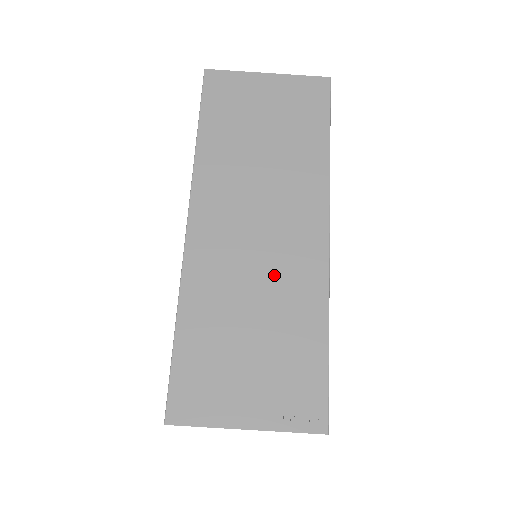
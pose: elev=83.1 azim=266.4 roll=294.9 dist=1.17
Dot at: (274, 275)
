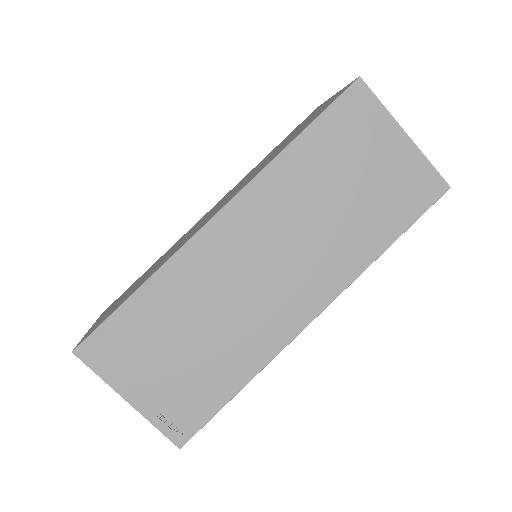
Dot at: (245, 314)
